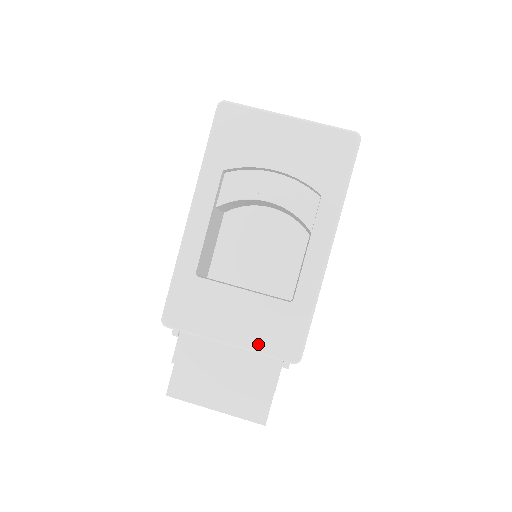
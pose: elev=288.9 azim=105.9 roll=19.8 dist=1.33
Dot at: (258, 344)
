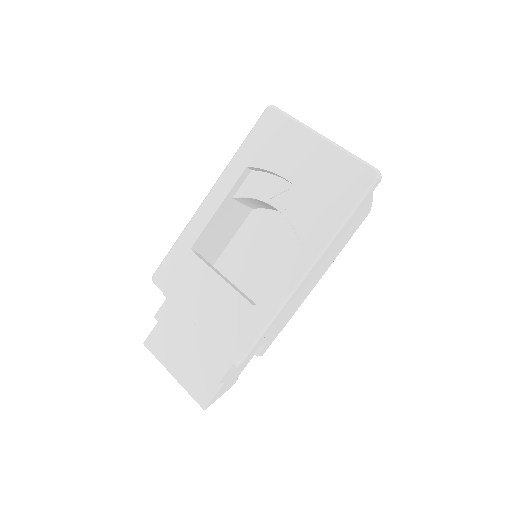
Dot at: (213, 330)
